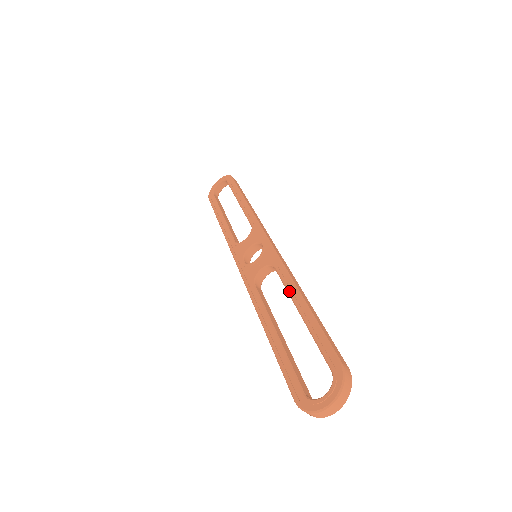
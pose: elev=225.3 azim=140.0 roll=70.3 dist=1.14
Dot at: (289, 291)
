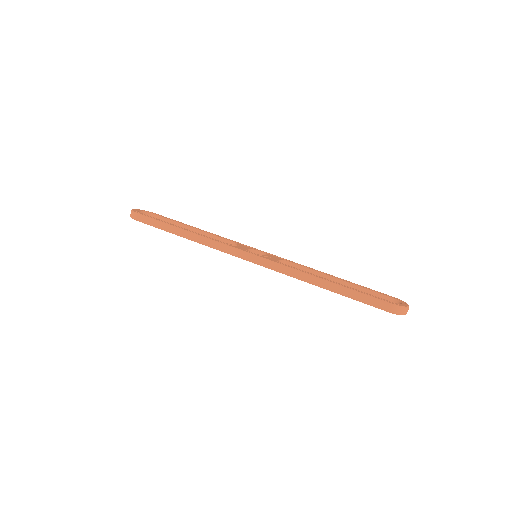
Dot at: (320, 272)
